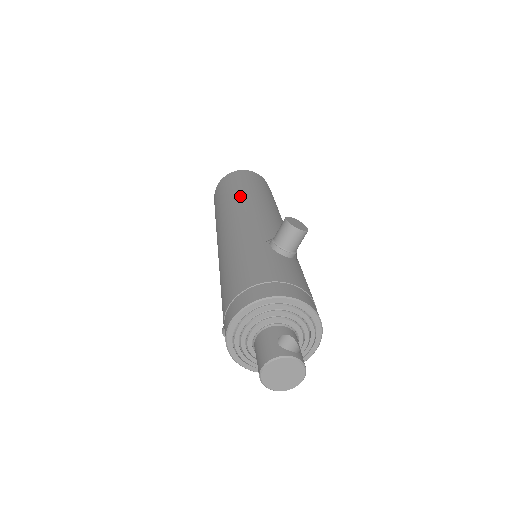
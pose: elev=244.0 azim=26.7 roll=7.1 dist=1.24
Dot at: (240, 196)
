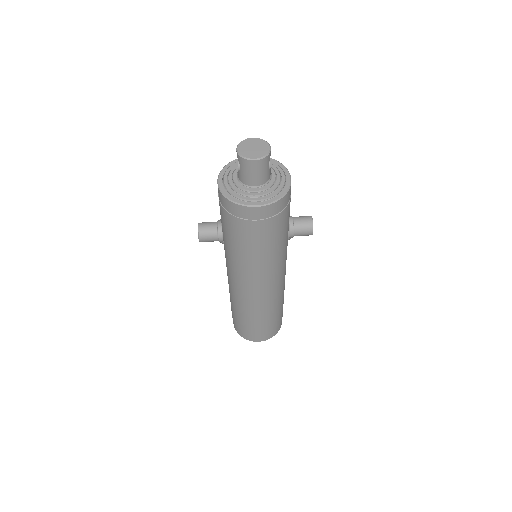
Dot at: occluded
